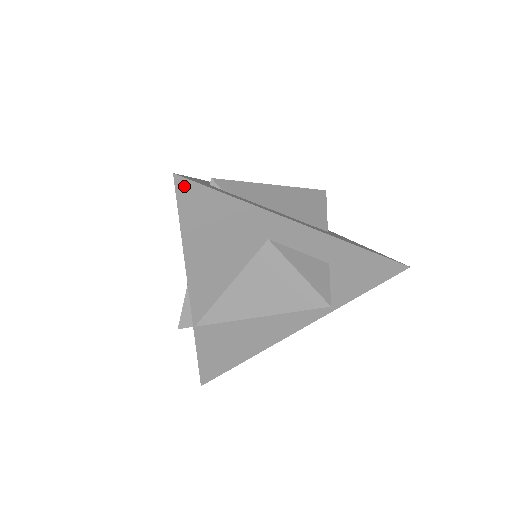
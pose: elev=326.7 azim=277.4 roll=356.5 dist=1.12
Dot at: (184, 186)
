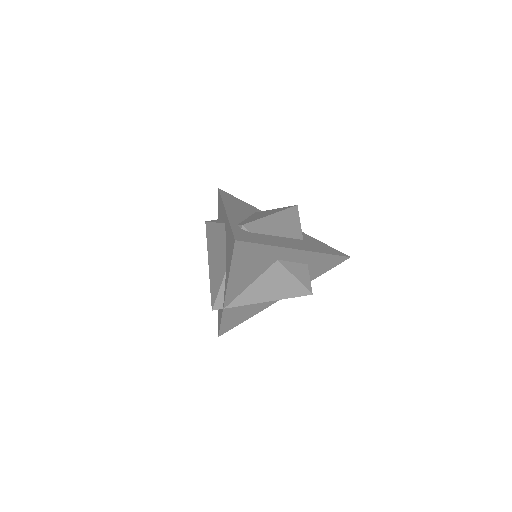
Dot at: (239, 245)
